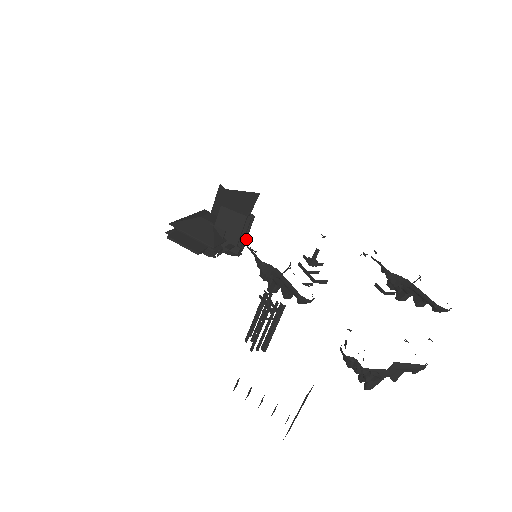
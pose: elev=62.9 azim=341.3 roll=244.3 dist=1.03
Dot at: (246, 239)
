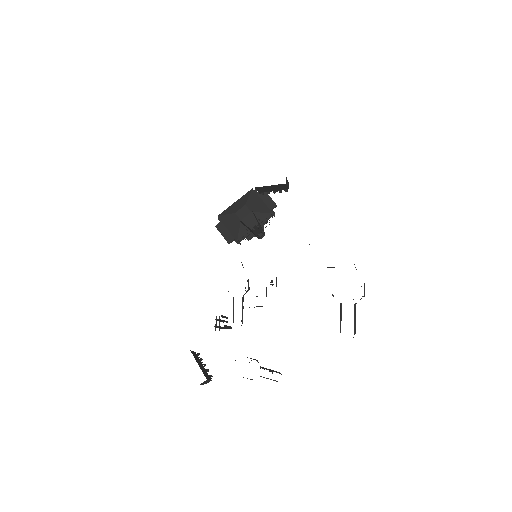
Dot at: (262, 232)
